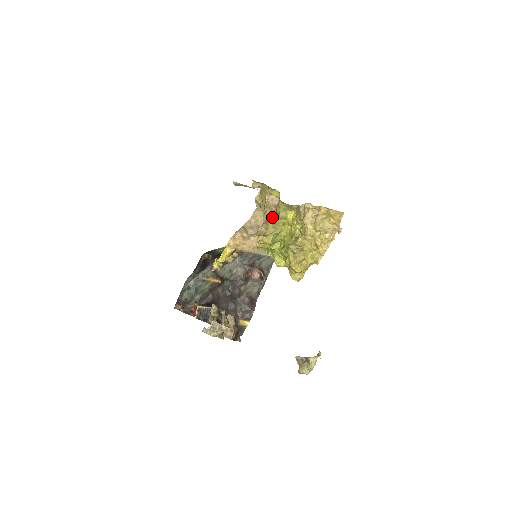
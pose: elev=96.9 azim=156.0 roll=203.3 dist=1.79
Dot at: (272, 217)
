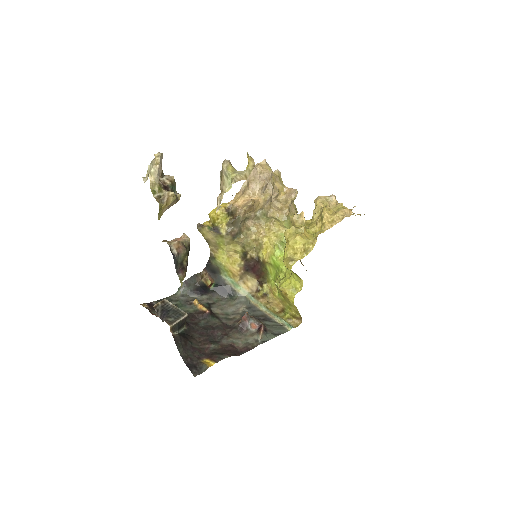
Dot at: (286, 214)
